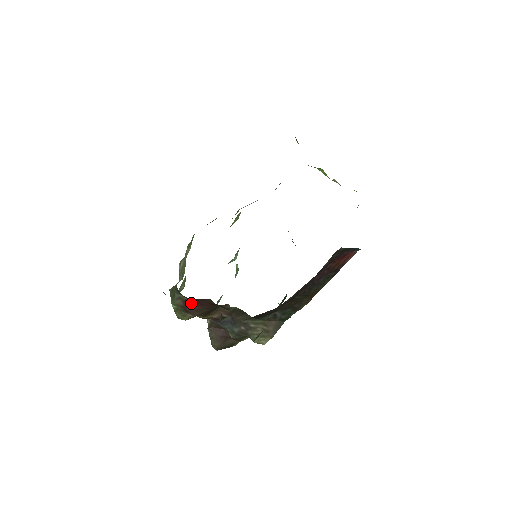
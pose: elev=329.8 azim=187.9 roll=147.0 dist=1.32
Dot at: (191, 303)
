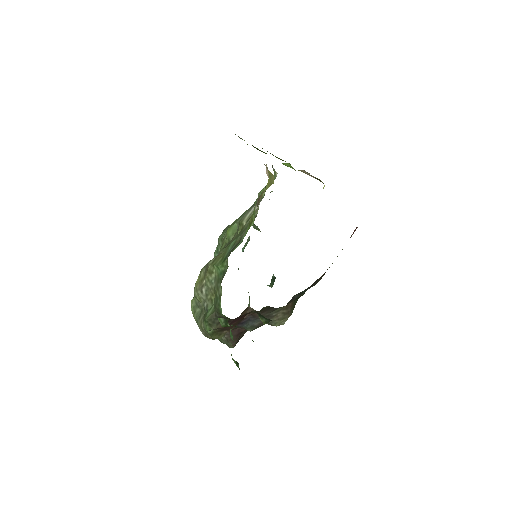
Dot at: (232, 322)
